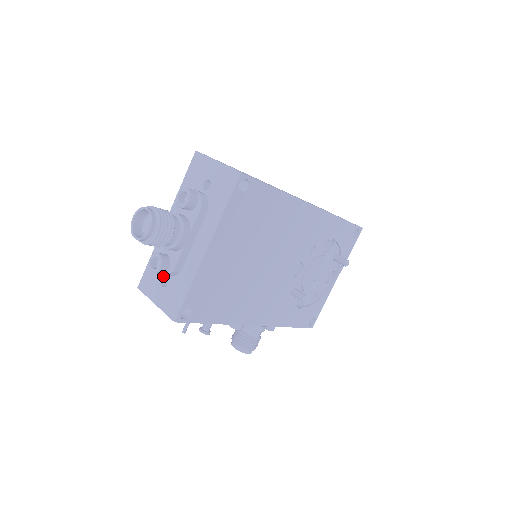
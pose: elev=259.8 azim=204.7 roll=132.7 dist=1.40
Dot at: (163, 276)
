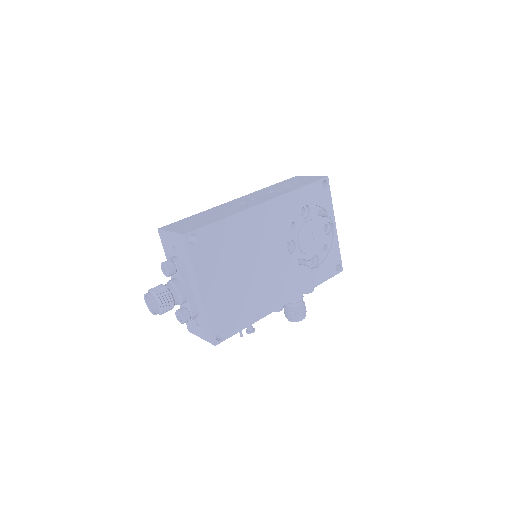
Dot at: occluded
